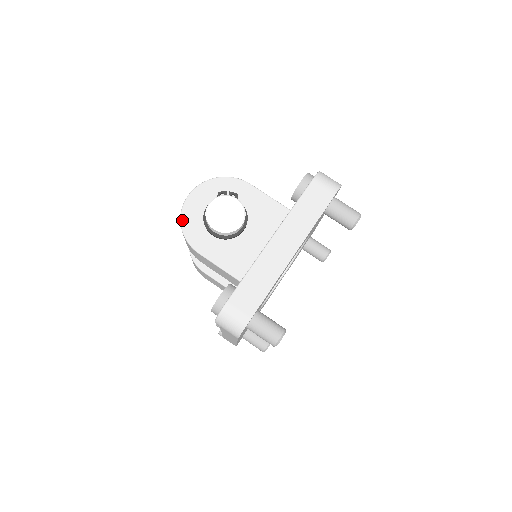
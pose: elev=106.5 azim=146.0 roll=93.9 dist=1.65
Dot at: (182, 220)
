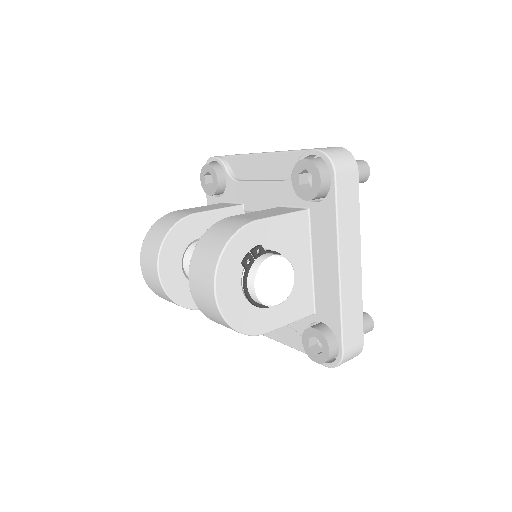
Dot at: (232, 324)
